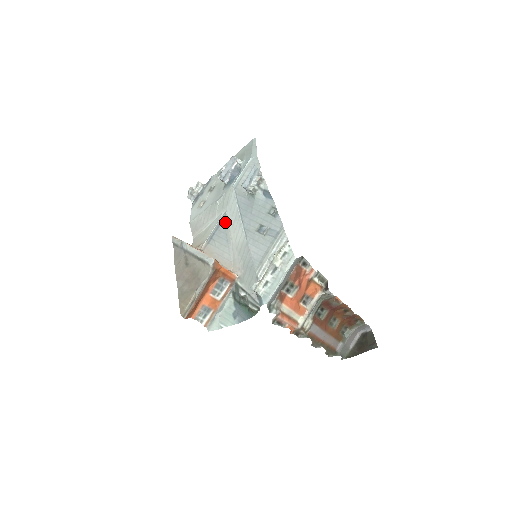
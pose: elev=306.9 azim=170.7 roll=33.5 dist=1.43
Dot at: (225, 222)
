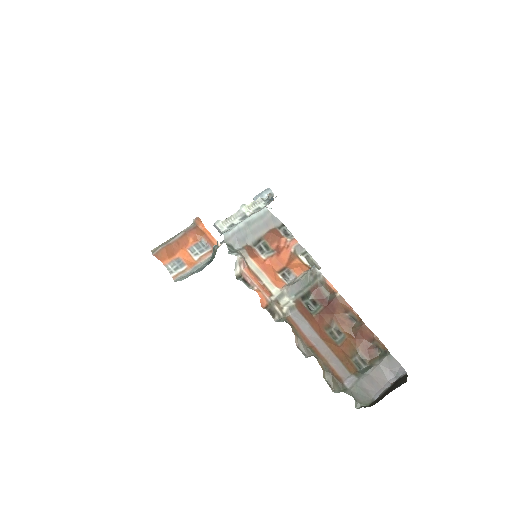
Dot at: occluded
